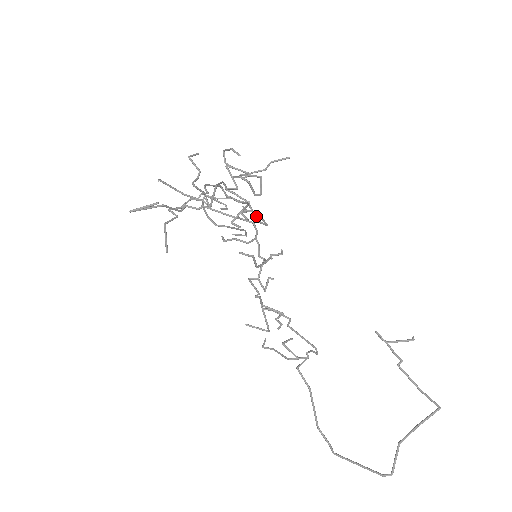
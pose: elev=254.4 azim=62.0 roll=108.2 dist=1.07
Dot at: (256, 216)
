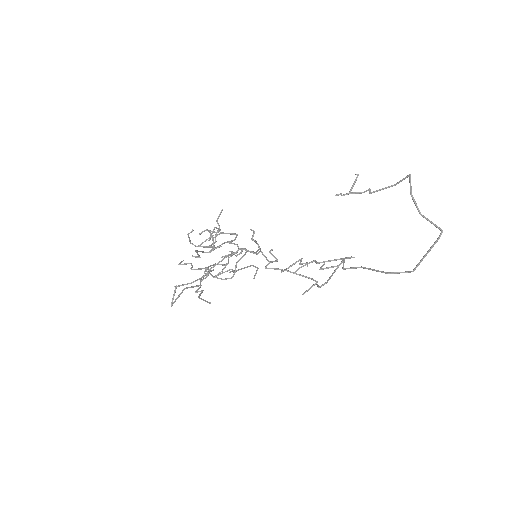
Dot at: (231, 241)
